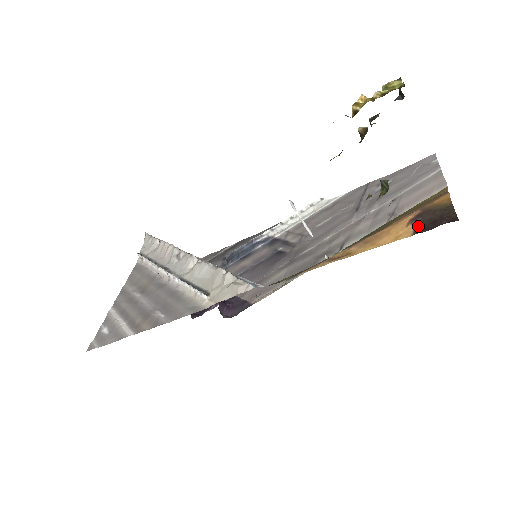
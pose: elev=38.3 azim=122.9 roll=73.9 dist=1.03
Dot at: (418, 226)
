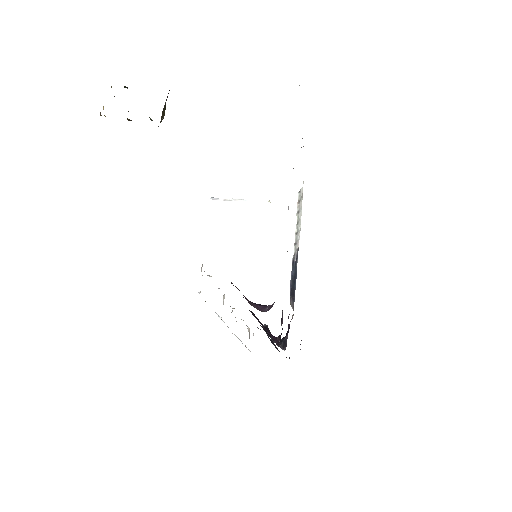
Dot at: occluded
